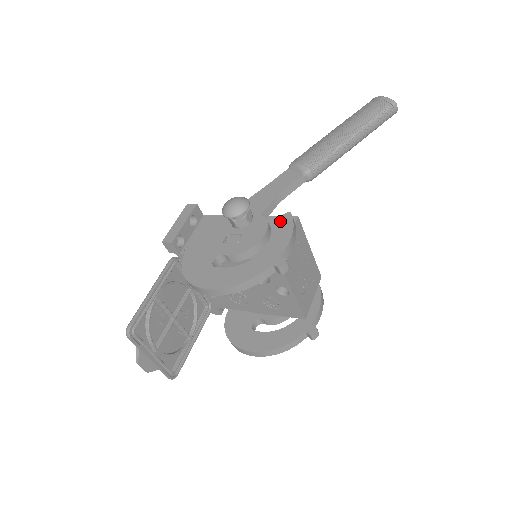
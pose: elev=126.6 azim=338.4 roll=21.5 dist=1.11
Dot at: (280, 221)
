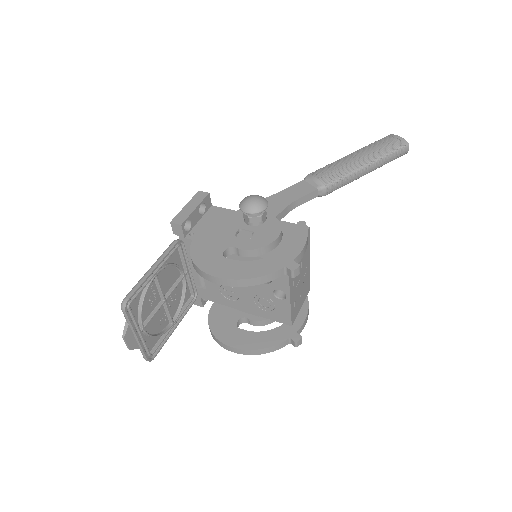
Dot at: (291, 227)
